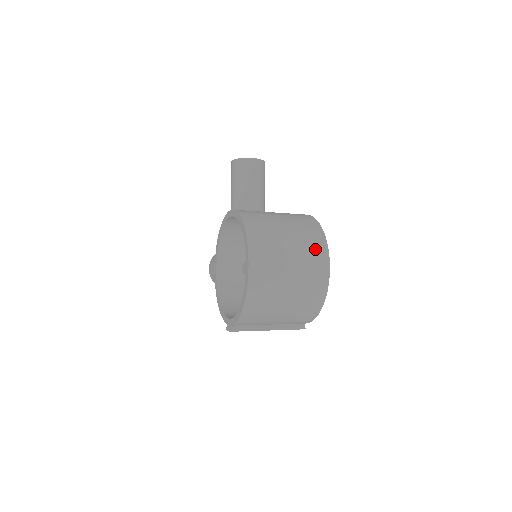
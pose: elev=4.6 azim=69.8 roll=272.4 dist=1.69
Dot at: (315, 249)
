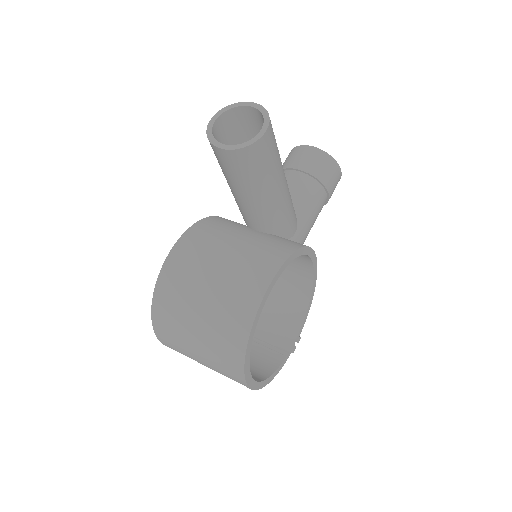
Dot at: (227, 369)
